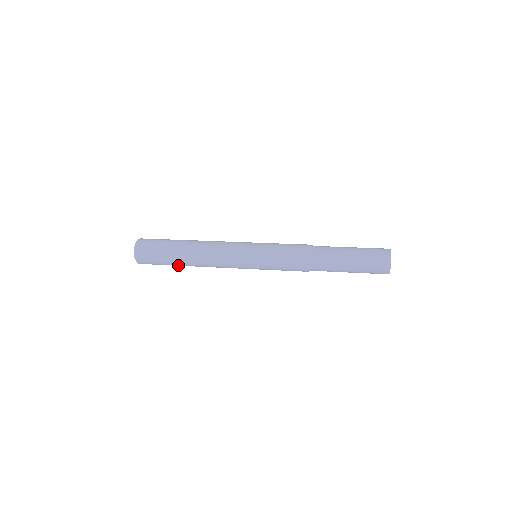
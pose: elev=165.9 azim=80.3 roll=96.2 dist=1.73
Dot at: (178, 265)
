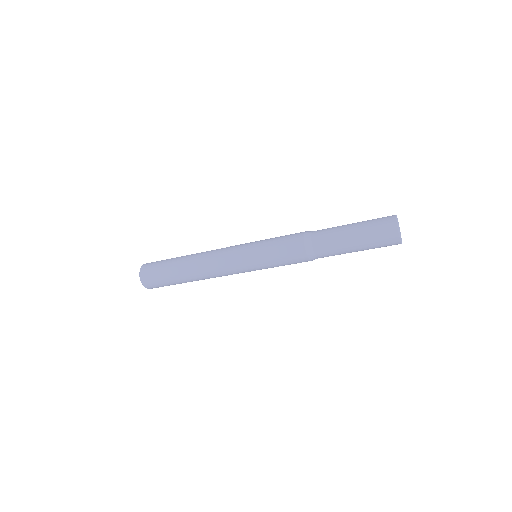
Dot at: (176, 270)
